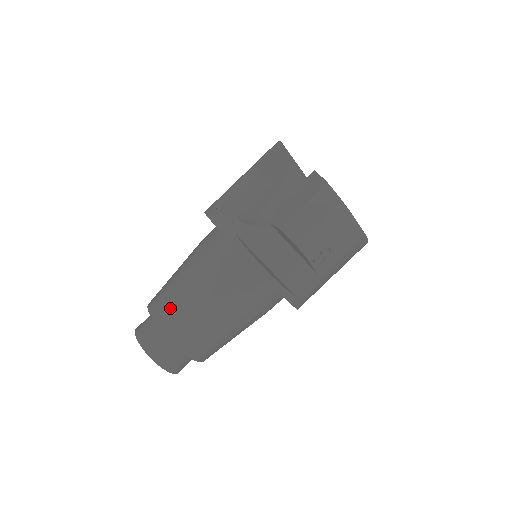
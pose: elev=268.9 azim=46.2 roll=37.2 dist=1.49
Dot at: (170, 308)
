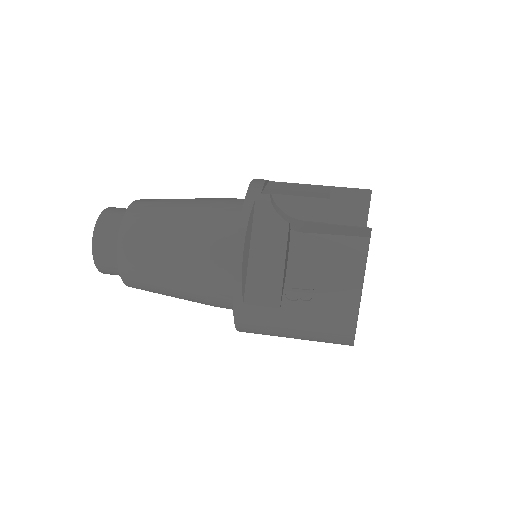
Dot at: (150, 209)
